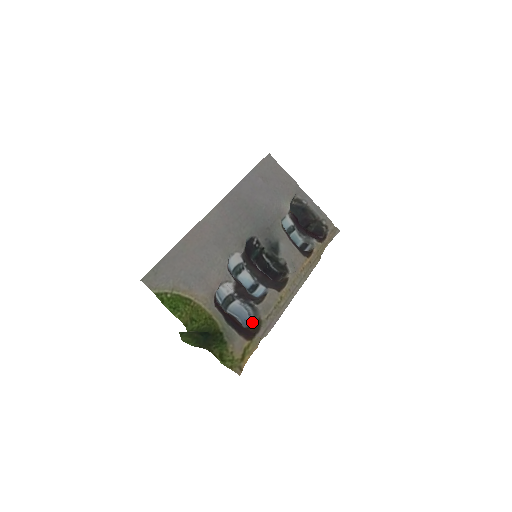
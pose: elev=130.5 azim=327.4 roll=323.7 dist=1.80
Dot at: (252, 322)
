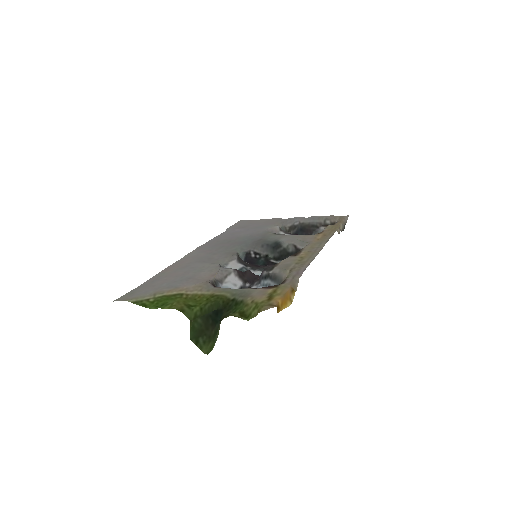
Dot at: occluded
